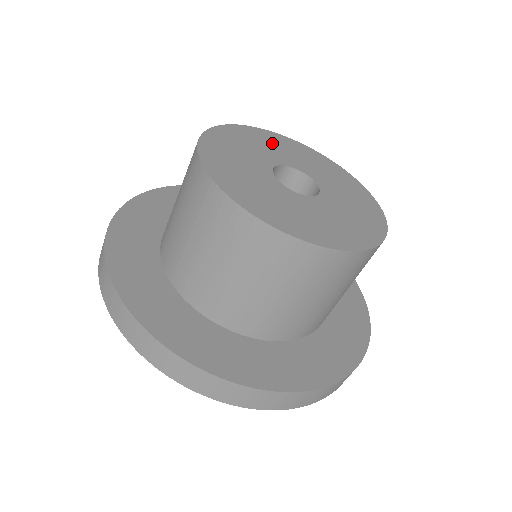
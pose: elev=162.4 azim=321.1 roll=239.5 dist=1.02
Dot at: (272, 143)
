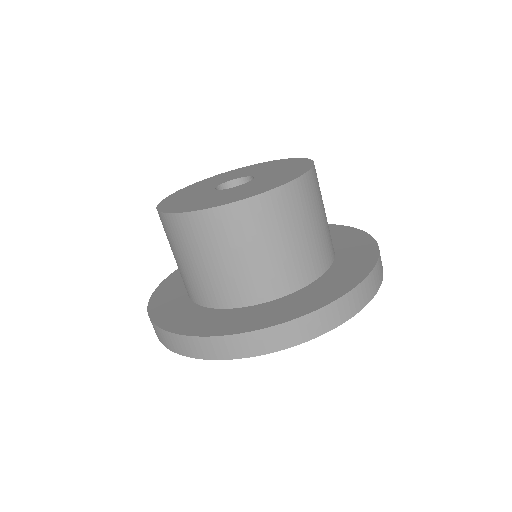
Dot at: (185, 194)
